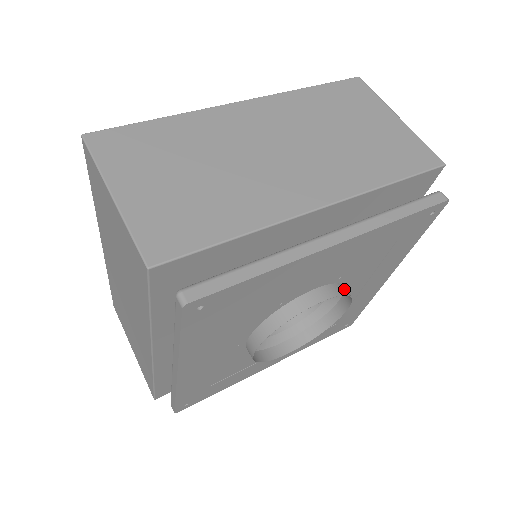
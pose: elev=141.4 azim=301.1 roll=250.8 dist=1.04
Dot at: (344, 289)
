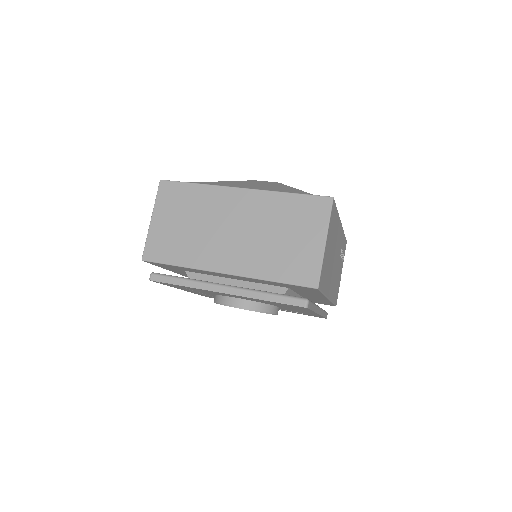
Dot at: (262, 307)
